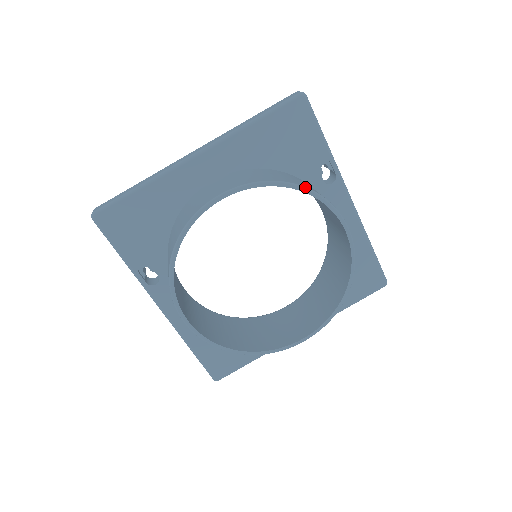
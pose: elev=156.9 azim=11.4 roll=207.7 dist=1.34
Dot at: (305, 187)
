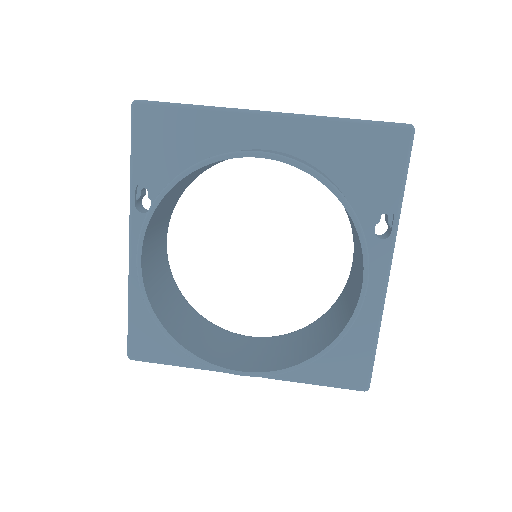
Dot at: occluded
